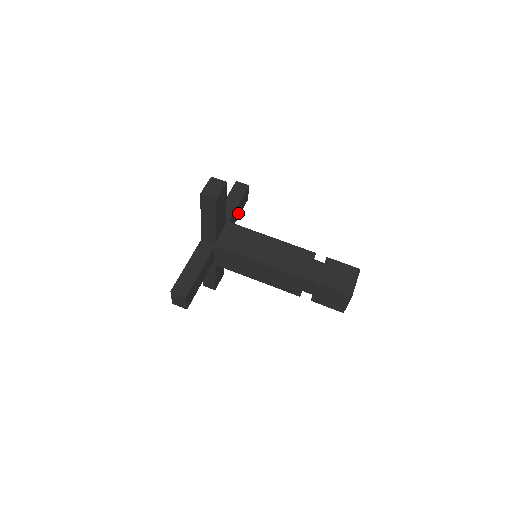
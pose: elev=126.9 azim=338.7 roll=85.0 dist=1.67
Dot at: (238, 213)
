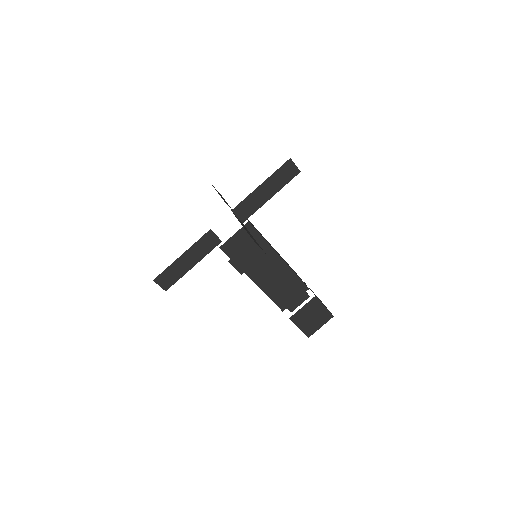
Dot at: occluded
